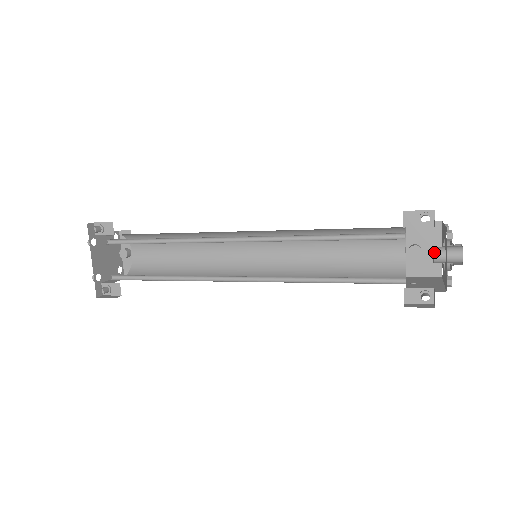
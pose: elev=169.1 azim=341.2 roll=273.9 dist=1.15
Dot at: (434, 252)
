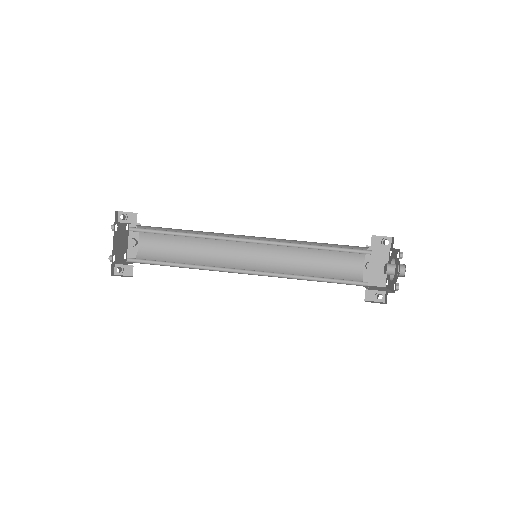
Dot at: (387, 266)
